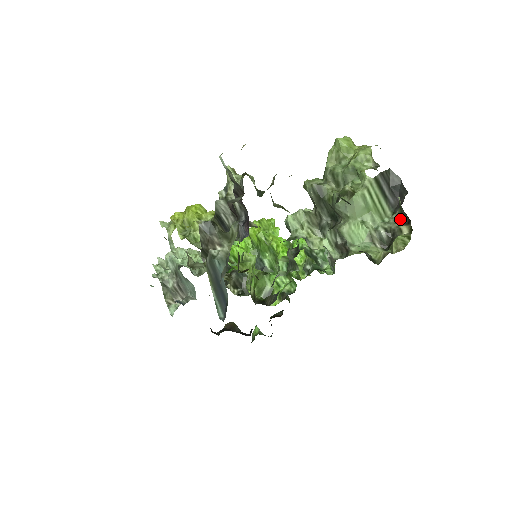
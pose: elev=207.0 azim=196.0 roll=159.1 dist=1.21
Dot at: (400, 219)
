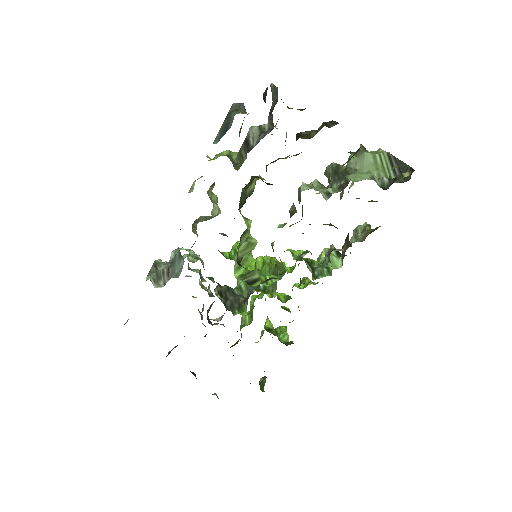
Dot at: (404, 180)
